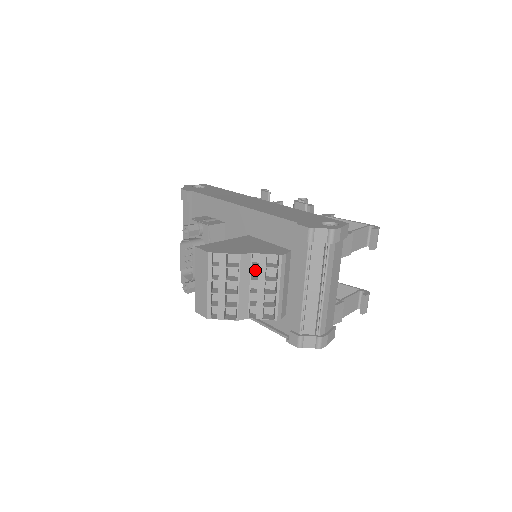
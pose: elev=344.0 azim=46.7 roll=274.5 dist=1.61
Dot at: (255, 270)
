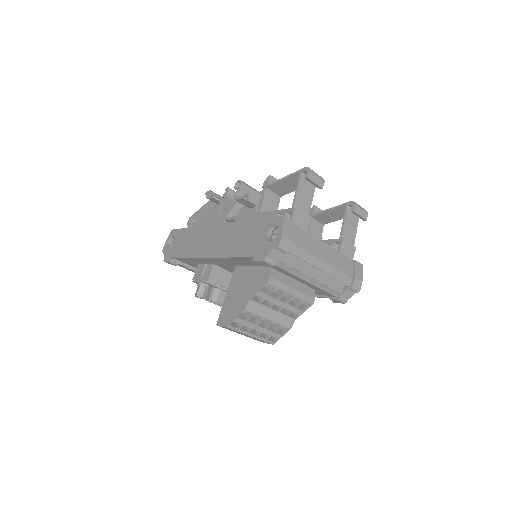
Dot at: occluded
